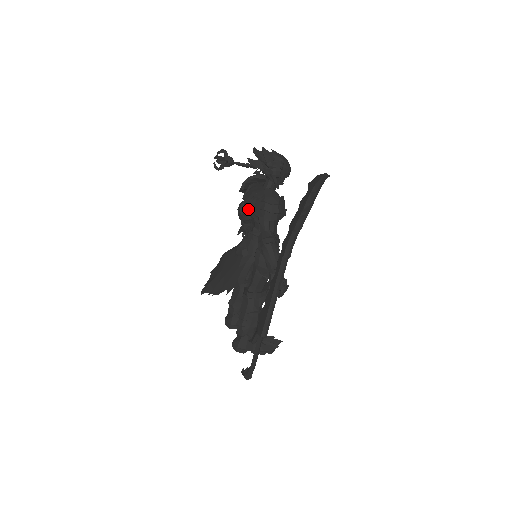
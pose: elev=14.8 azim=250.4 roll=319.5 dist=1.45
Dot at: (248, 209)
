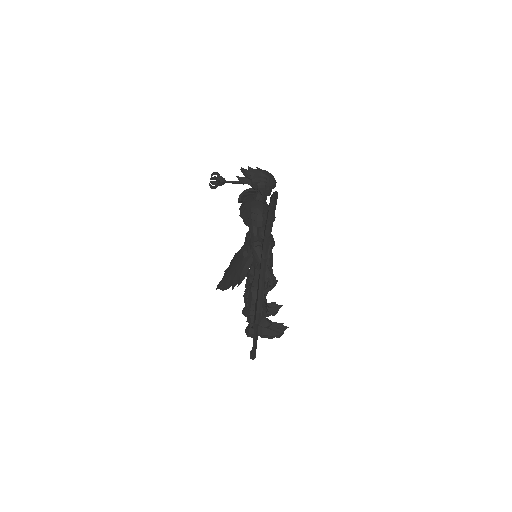
Dot at: occluded
